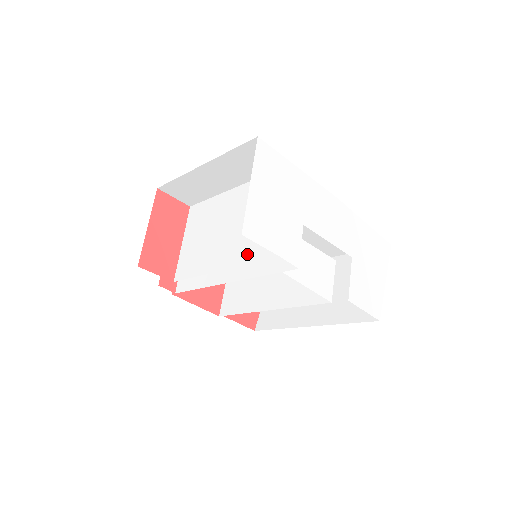
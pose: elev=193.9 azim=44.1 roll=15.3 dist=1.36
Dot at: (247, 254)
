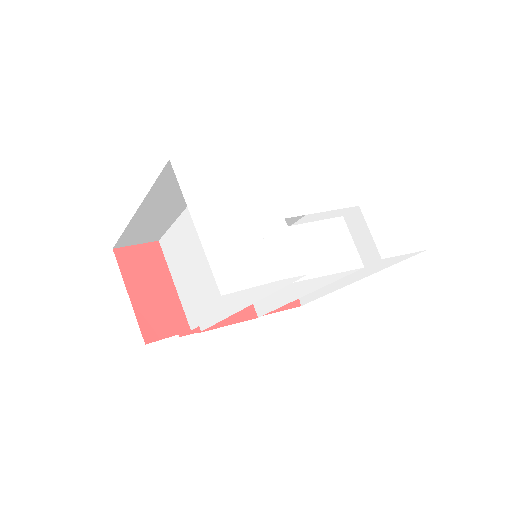
Dot at: occluded
